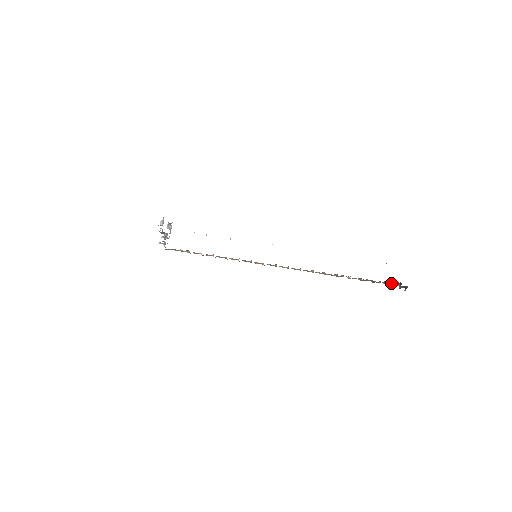
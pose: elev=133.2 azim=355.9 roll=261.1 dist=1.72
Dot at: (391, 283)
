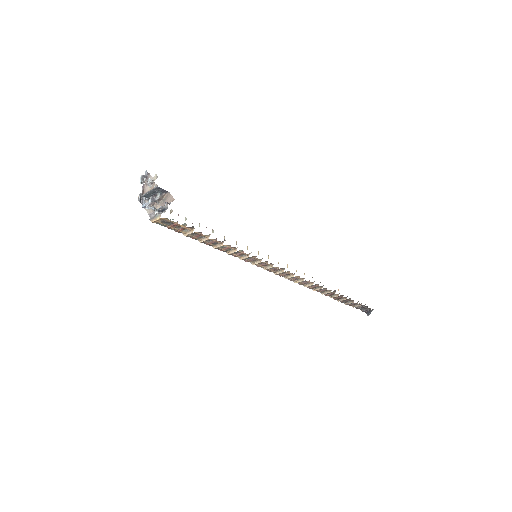
Dot at: (364, 305)
